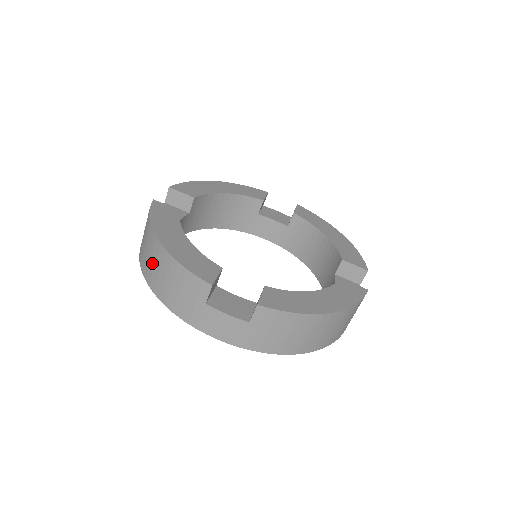
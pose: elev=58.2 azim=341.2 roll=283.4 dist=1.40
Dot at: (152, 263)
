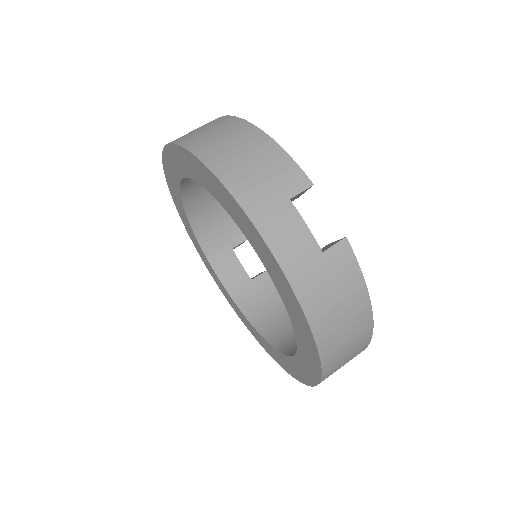
Dot at: (223, 139)
